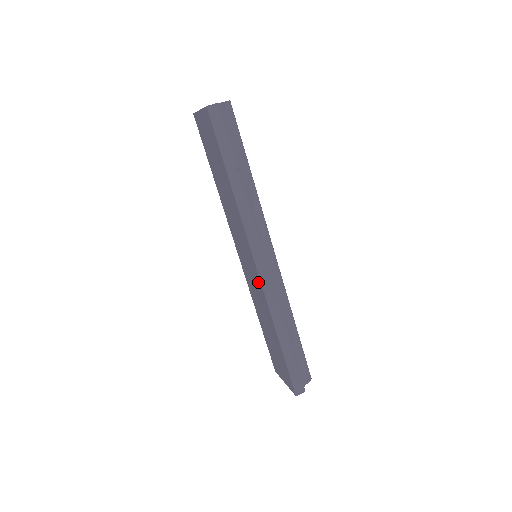
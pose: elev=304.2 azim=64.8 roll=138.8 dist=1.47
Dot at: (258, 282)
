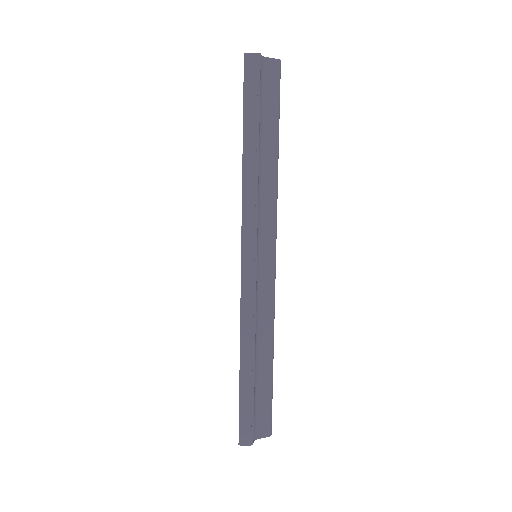
Dot at: occluded
